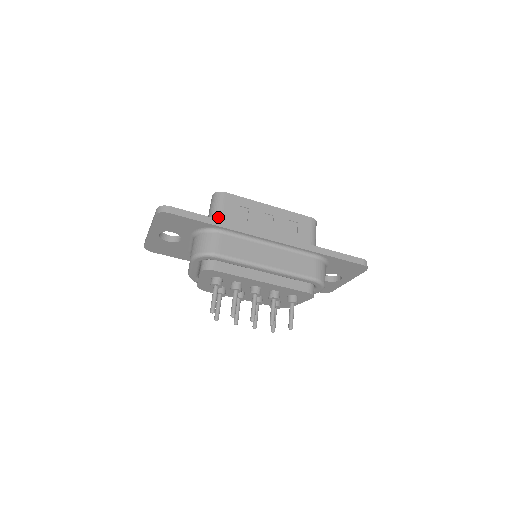
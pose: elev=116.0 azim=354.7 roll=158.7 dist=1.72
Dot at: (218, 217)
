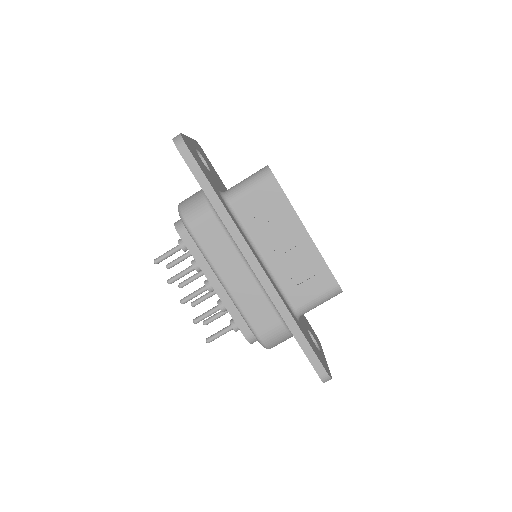
Dot at: (239, 193)
